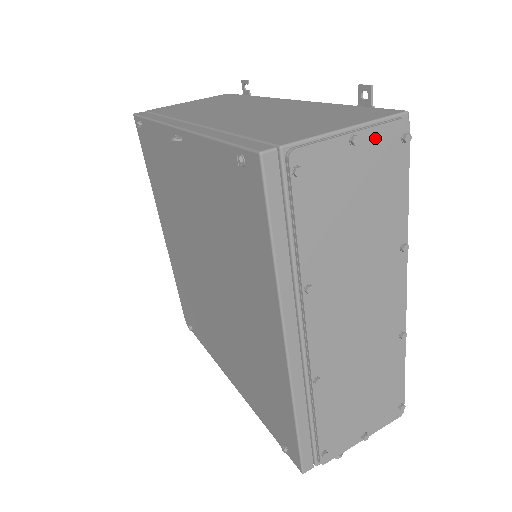
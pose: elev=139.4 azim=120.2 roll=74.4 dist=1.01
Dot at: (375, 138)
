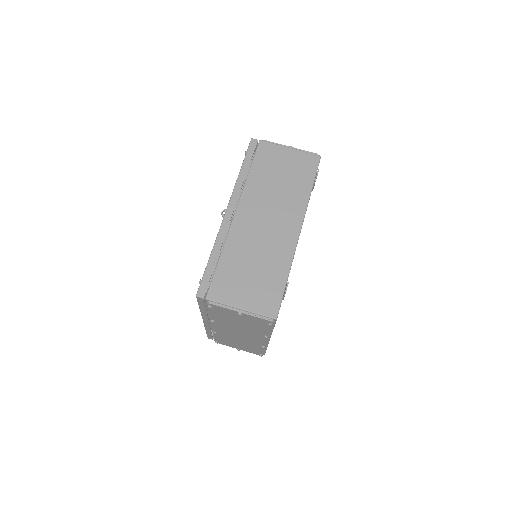
Dot at: (252, 317)
